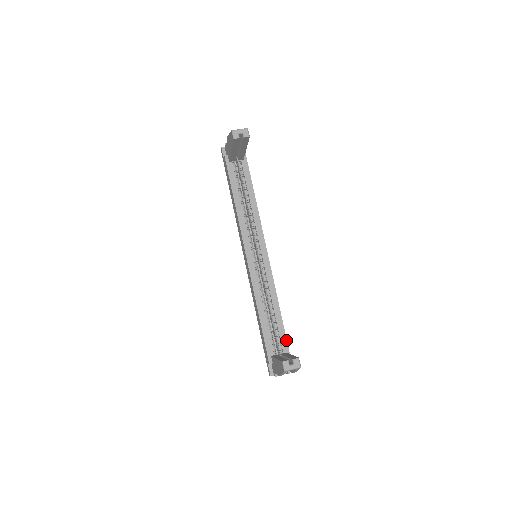
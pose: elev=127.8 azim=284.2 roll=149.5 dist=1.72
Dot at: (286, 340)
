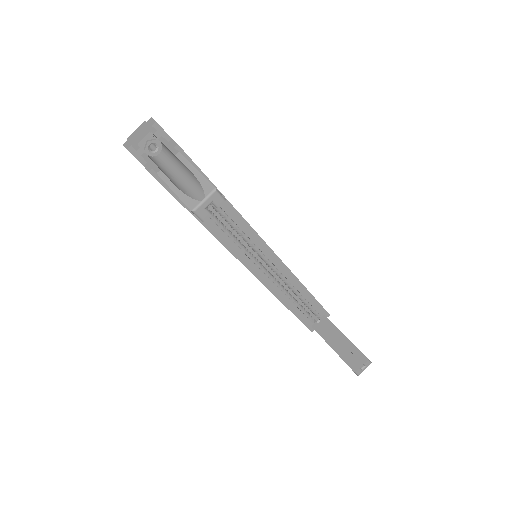
Dot at: (321, 306)
